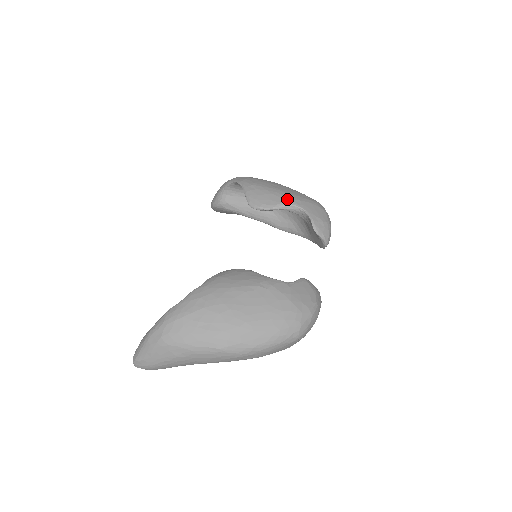
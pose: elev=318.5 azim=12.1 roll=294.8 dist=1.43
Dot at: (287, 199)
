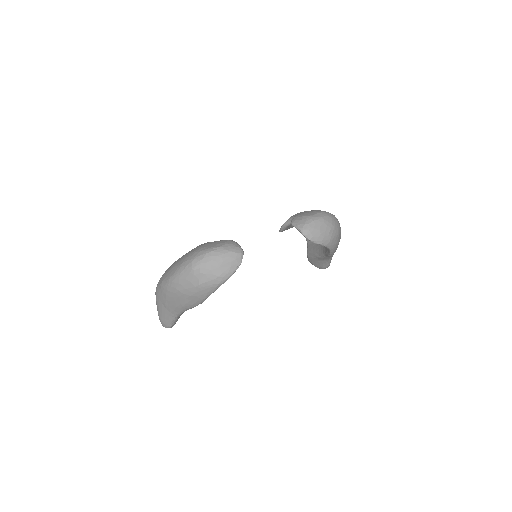
Dot at: occluded
